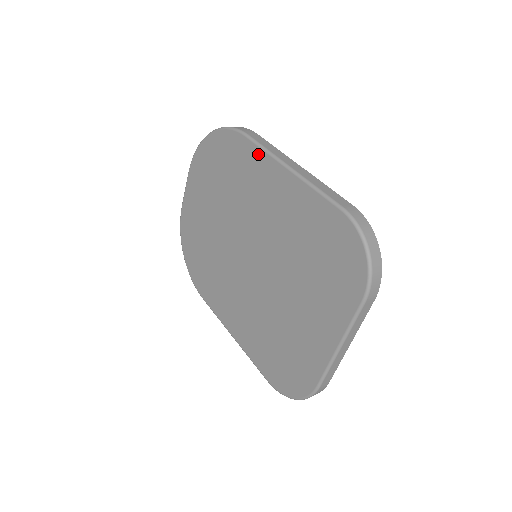
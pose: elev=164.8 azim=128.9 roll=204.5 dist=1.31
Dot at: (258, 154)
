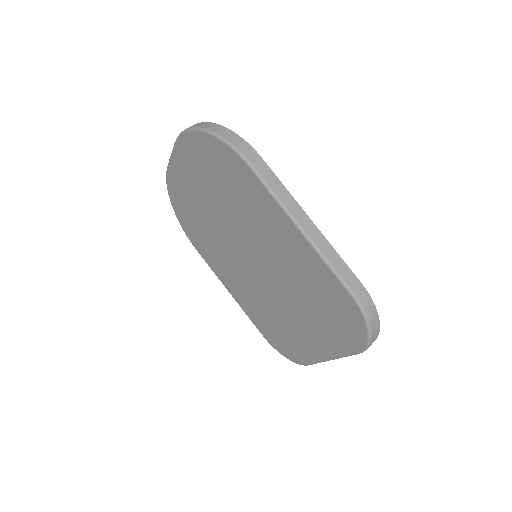
Dot at: (265, 195)
